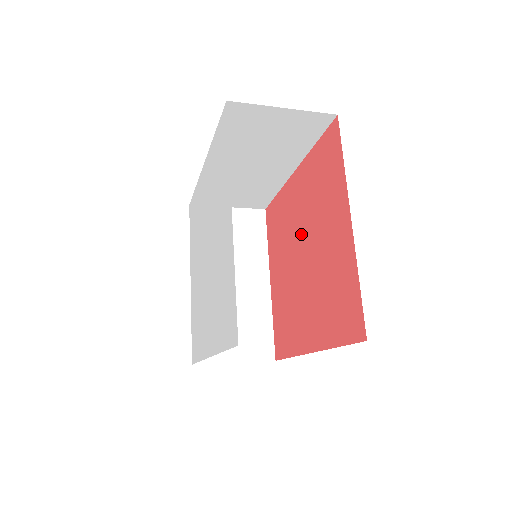
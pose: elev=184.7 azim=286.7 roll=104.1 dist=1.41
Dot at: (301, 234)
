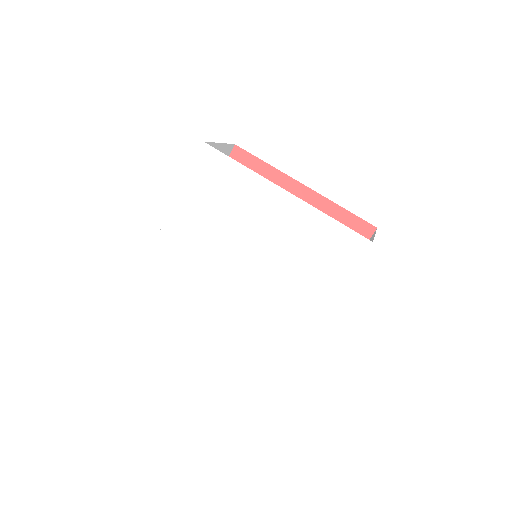
Dot at: occluded
